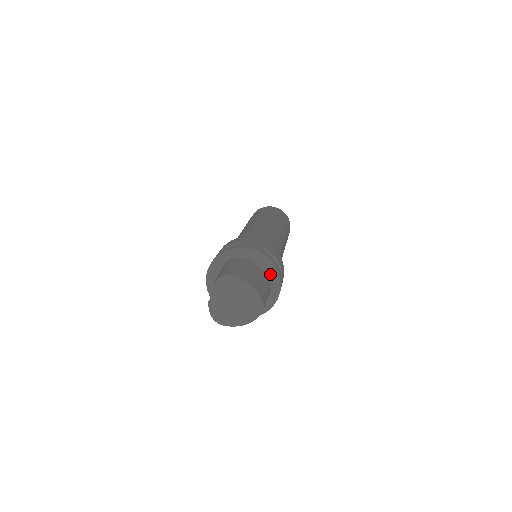
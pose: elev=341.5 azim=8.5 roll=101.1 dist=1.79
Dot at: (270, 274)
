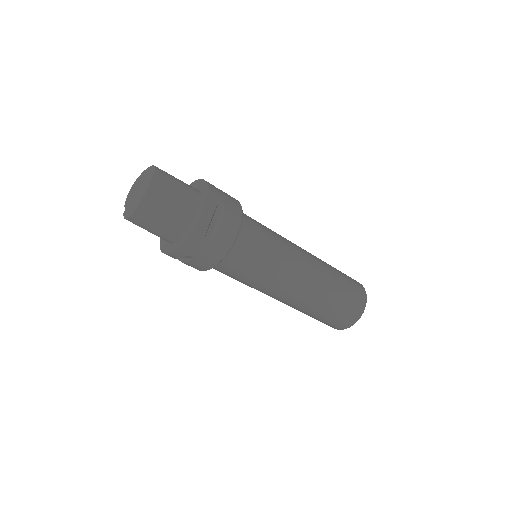
Dot at: (197, 187)
